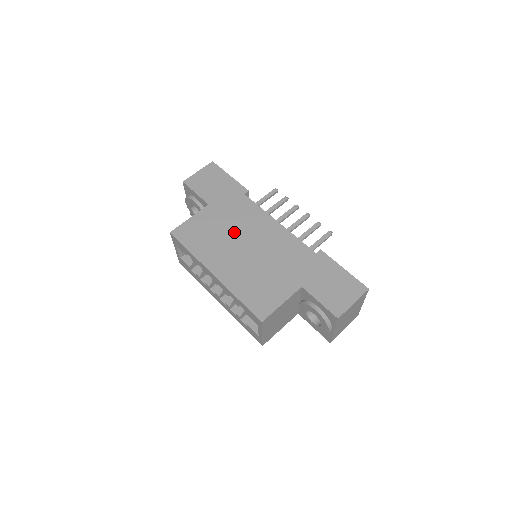
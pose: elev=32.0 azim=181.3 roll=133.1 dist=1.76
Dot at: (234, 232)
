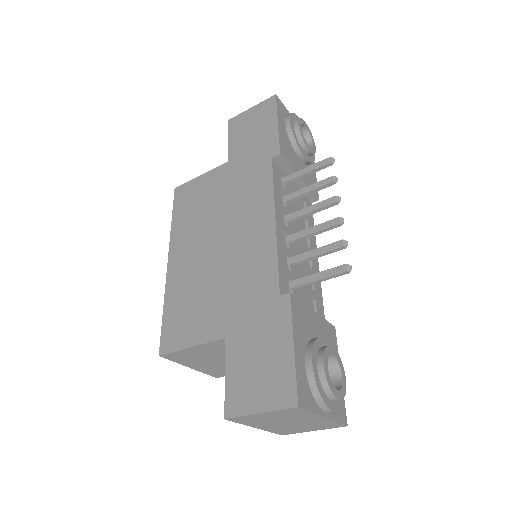
Dot at: (222, 213)
